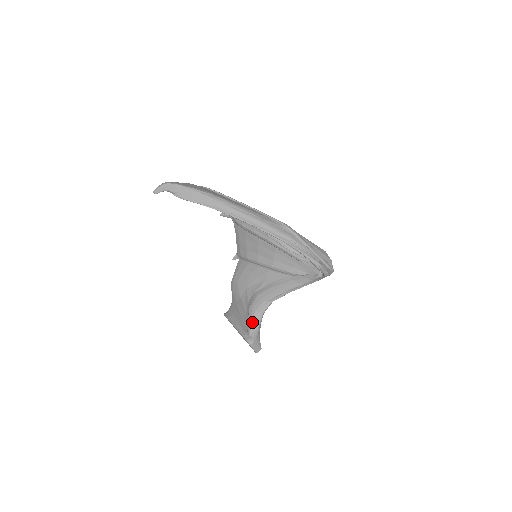
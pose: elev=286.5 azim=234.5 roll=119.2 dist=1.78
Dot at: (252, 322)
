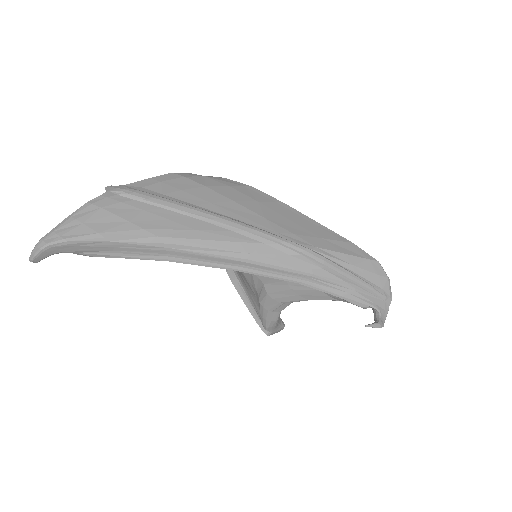
Dot at: (266, 320)
